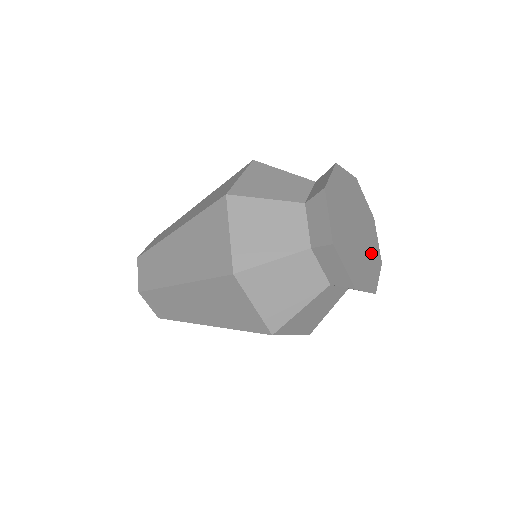
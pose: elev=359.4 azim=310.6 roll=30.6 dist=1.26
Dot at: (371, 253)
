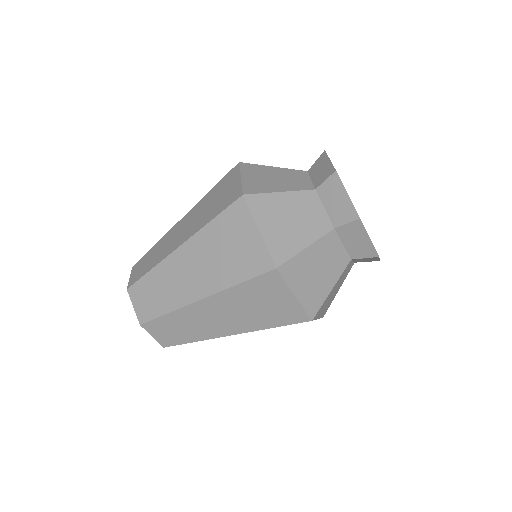
Dot at: occluded
